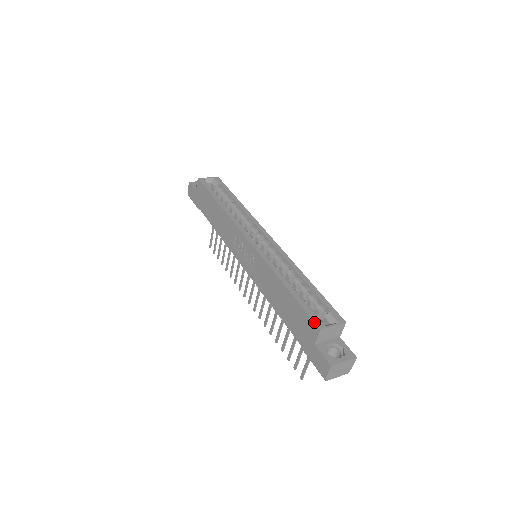
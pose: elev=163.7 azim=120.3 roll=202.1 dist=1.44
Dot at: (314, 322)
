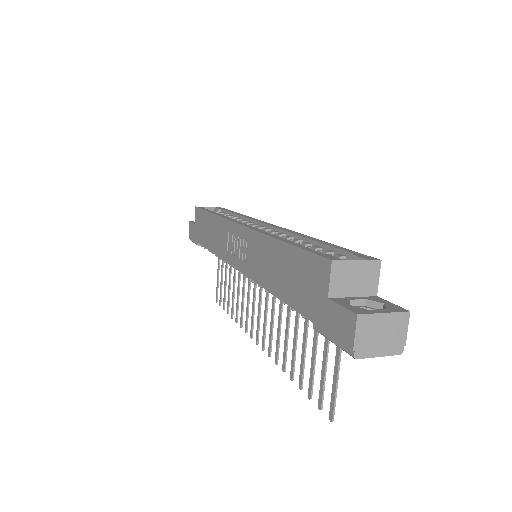
Dot at: (321, 257)
